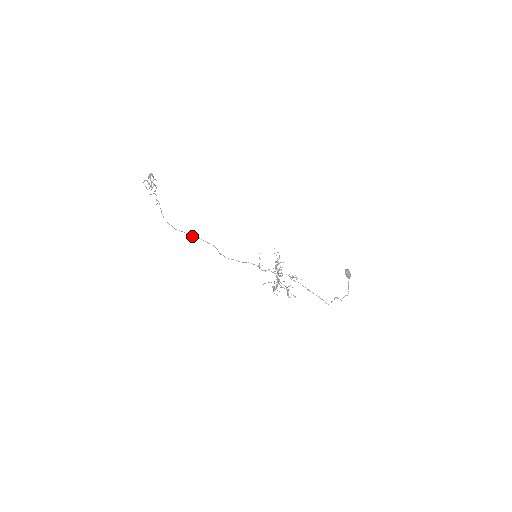
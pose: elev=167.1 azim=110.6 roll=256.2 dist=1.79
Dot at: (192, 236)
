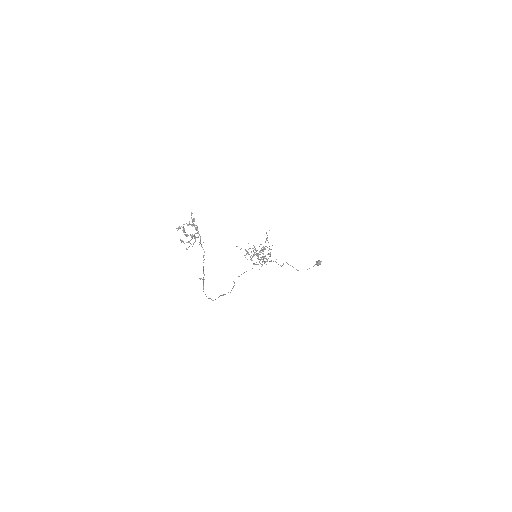
Dot at: occluded
